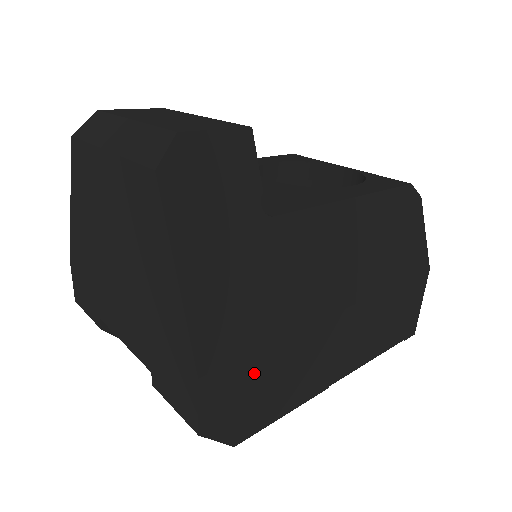
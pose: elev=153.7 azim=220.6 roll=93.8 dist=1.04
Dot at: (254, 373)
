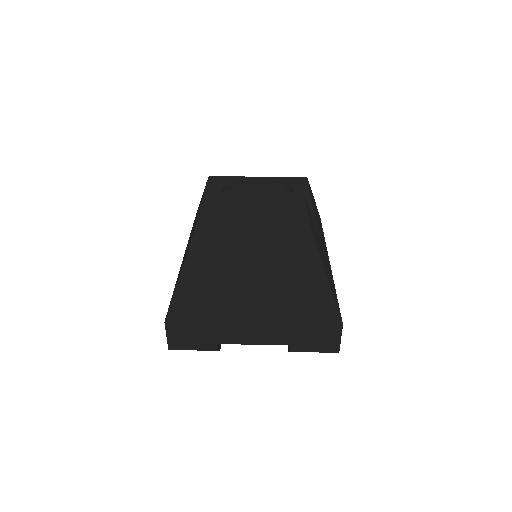
Dot at: occluded
